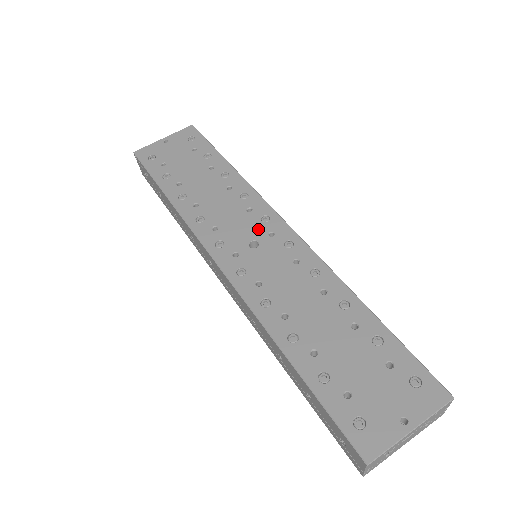
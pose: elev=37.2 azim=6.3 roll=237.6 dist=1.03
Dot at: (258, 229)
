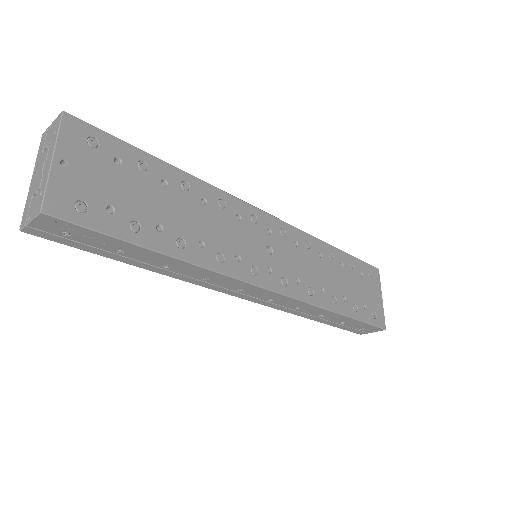
Dot at: (260, 234)
